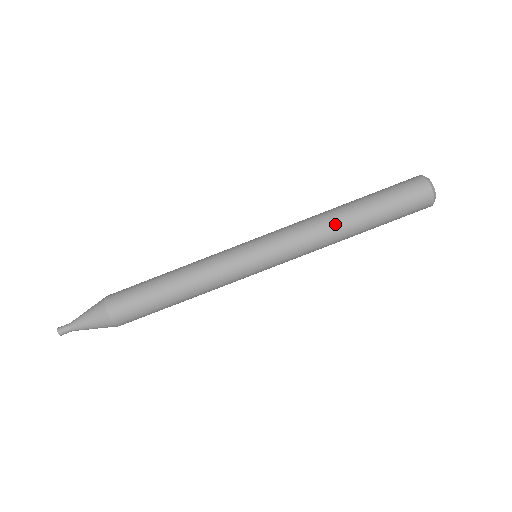
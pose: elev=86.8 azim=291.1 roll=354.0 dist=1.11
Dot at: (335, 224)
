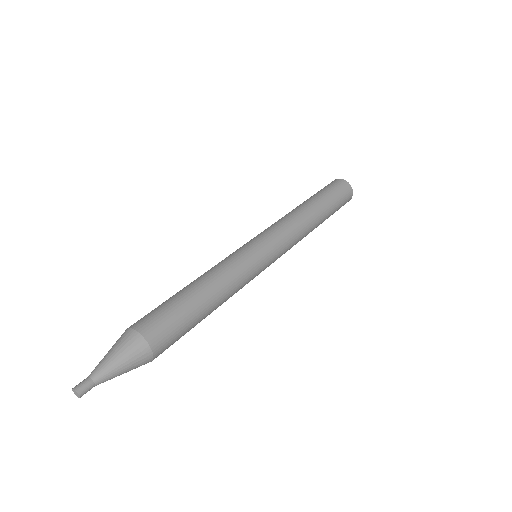
Dot at: (302, 211)
